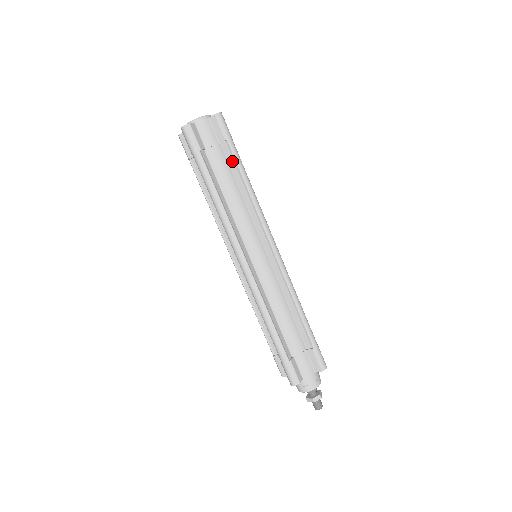
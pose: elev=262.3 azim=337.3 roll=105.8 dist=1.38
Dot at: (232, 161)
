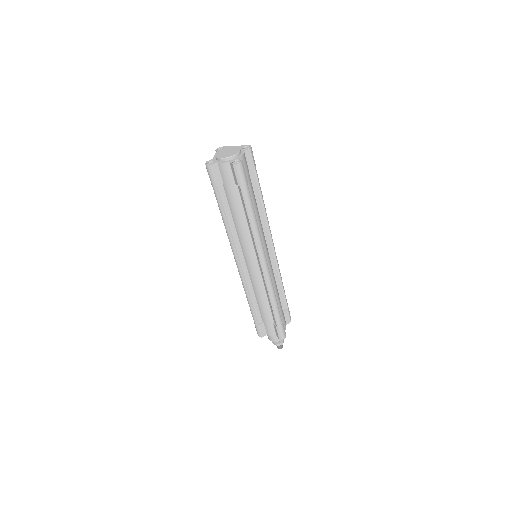
Dot at: (256, 186)
